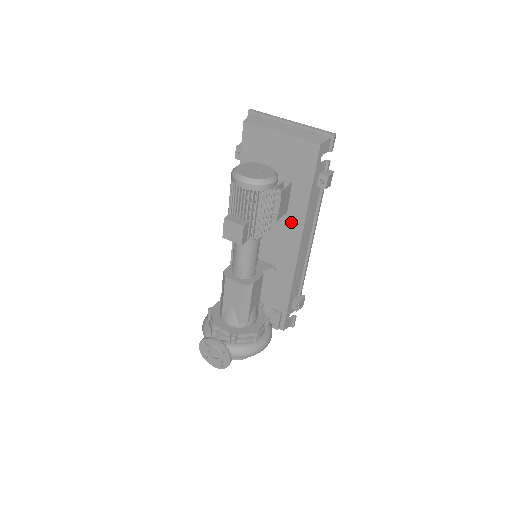
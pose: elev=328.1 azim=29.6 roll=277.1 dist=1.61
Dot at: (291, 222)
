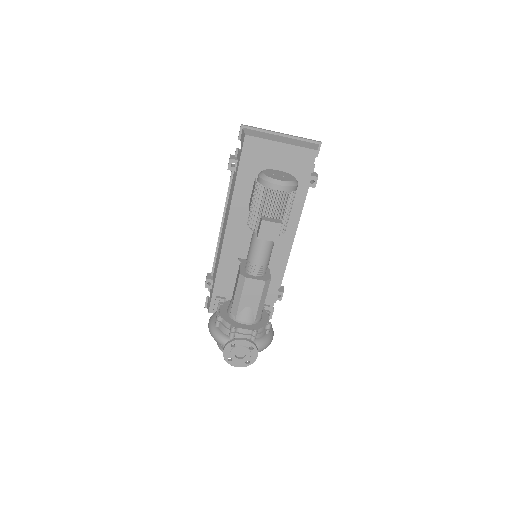
Dot at: occluded
